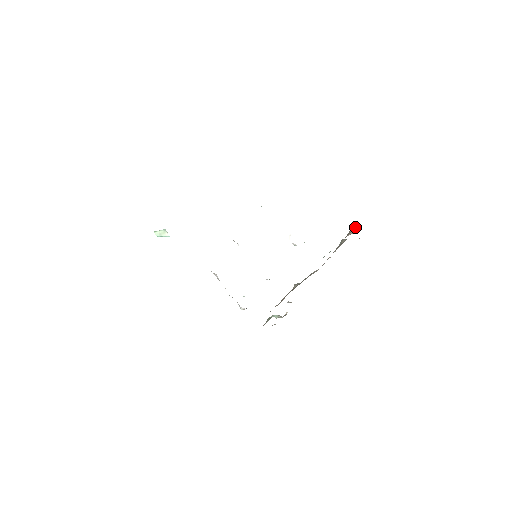
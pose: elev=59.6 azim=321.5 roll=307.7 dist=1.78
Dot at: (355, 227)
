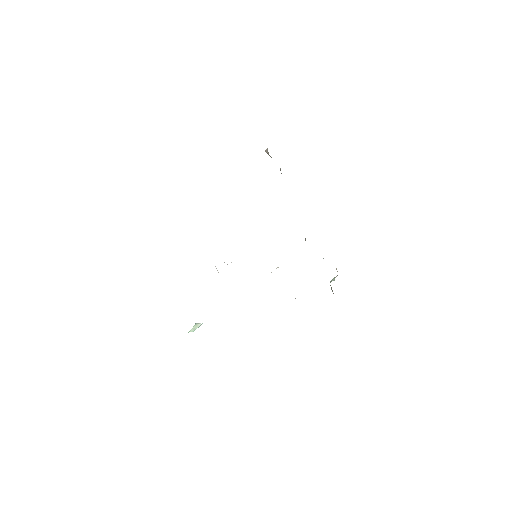
Dot at: (267, 149)
